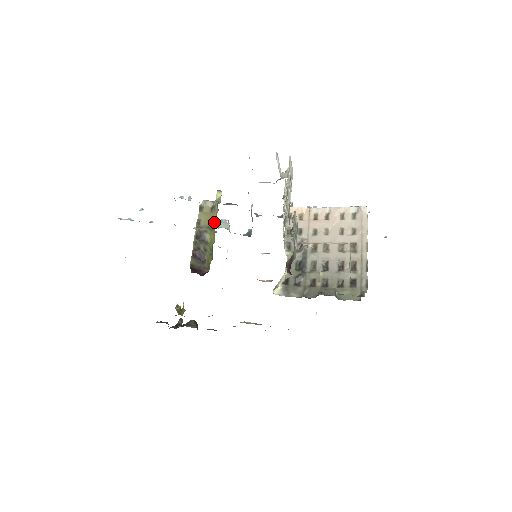
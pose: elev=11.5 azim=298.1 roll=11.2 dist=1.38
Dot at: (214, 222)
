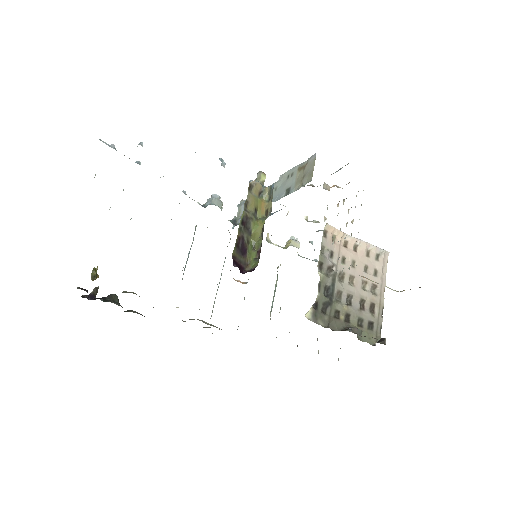
Dot at: (260, 211)
